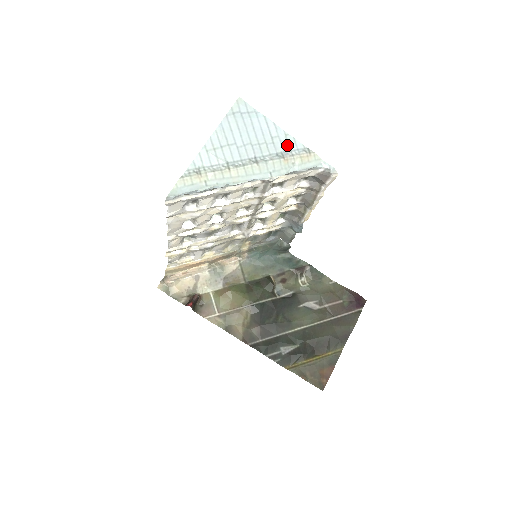
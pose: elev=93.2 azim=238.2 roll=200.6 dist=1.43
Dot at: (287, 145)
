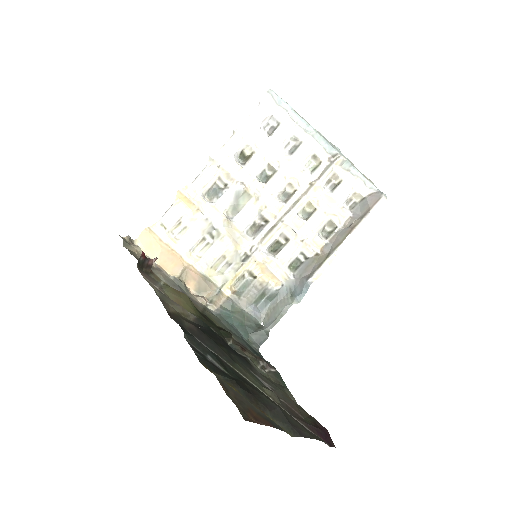
Dot at: occluded
